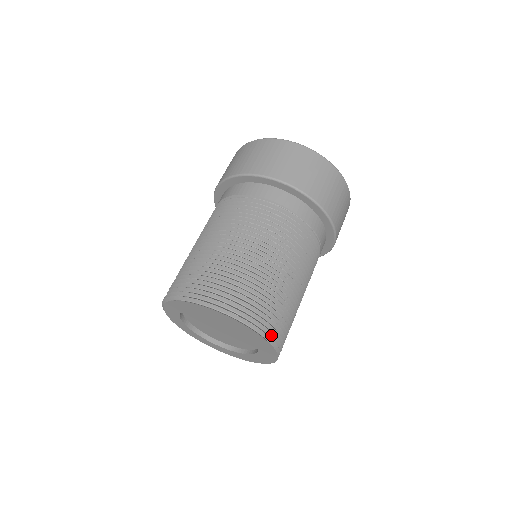
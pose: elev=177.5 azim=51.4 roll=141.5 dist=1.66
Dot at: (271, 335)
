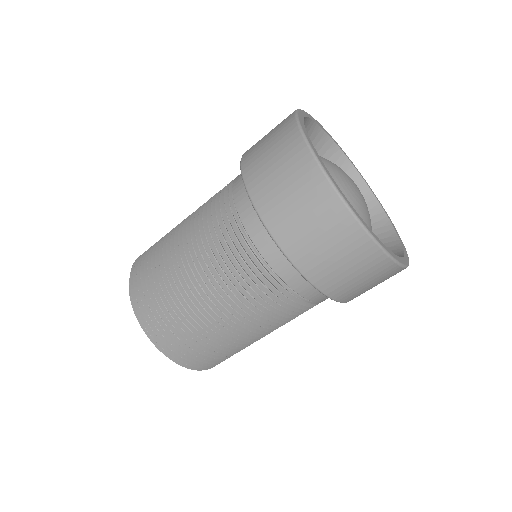
Dot at: (176, 353)
